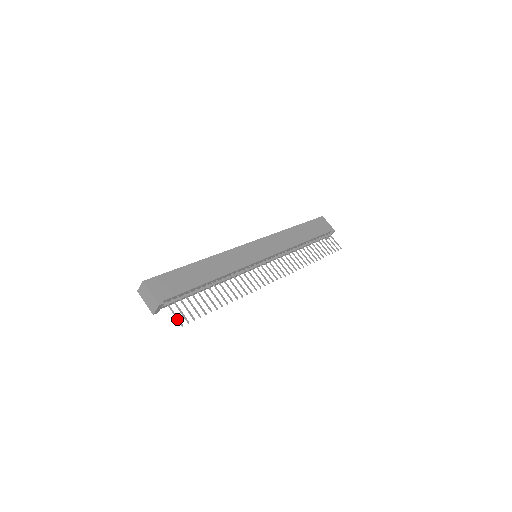
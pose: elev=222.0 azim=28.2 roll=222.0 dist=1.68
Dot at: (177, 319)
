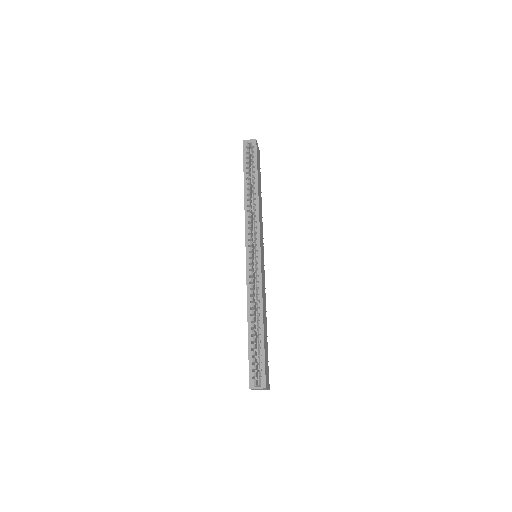
Dot at: occluded
